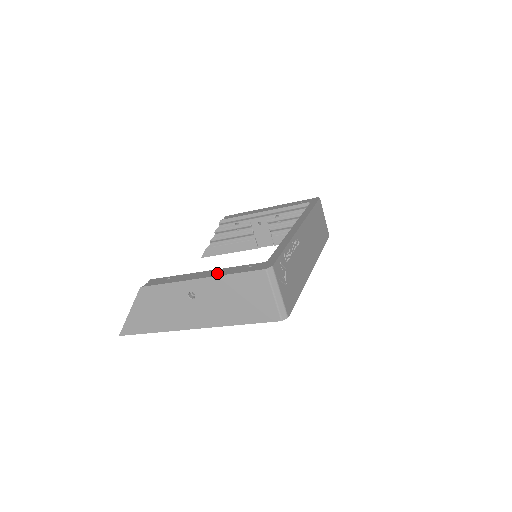
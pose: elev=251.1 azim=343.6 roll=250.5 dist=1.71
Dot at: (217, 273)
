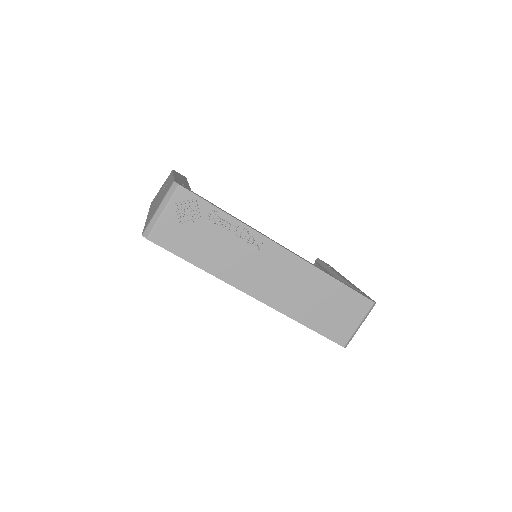
Dot at: occluded
